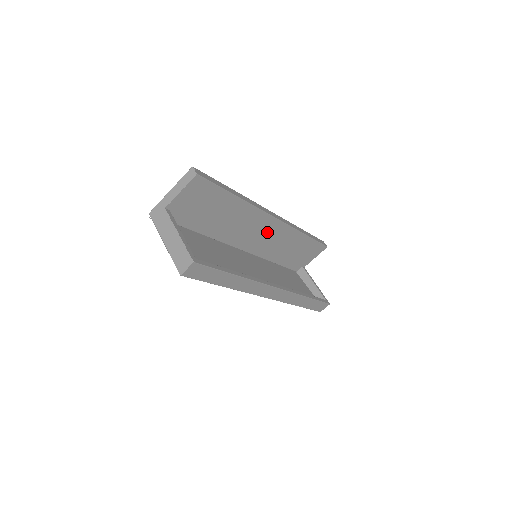
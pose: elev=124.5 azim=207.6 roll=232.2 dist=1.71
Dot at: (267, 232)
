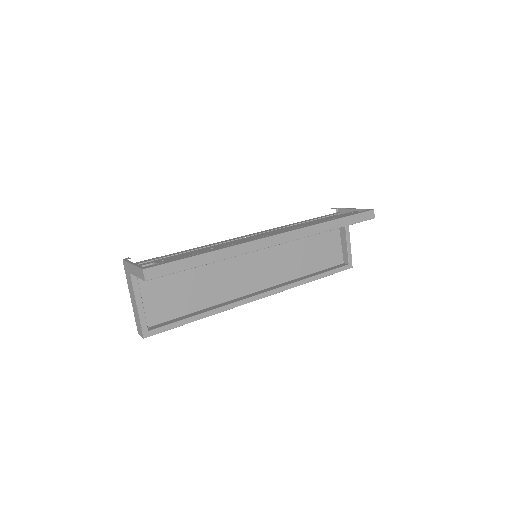
Dot at: occluded
